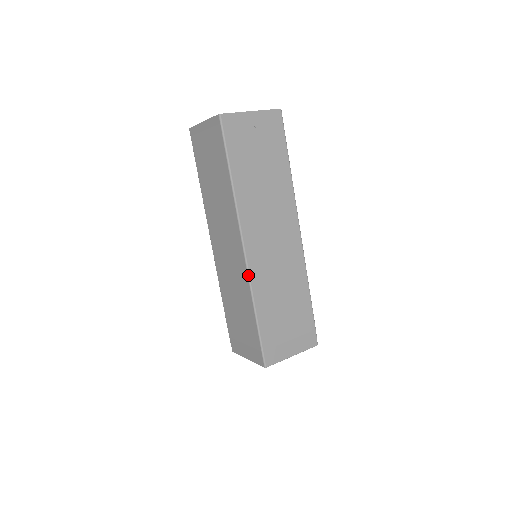
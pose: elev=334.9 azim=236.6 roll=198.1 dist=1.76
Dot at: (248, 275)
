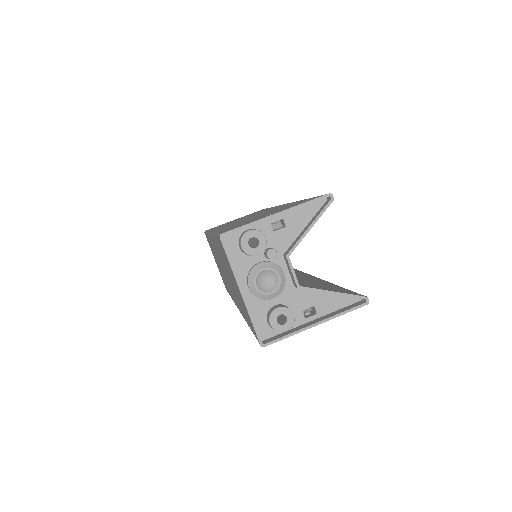
Dot at: occluded
